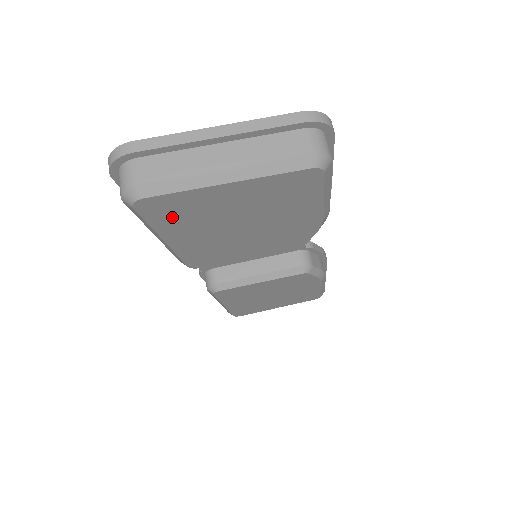
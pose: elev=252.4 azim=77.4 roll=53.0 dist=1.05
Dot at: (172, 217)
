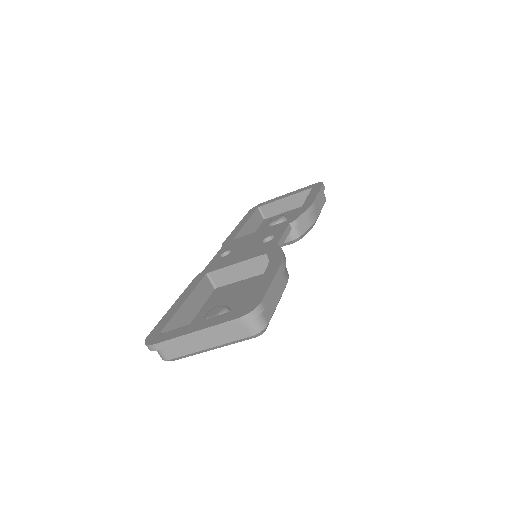
Dot at: occluded
